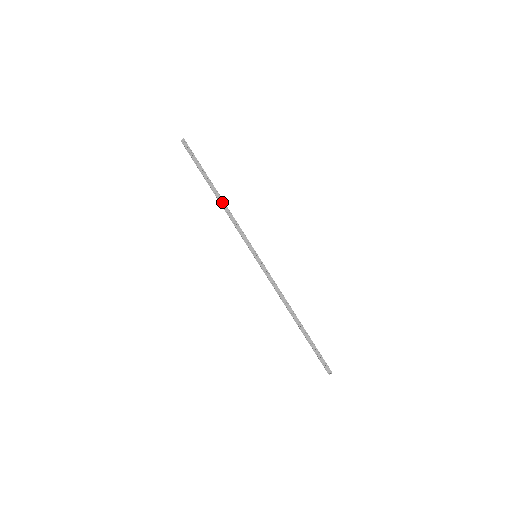
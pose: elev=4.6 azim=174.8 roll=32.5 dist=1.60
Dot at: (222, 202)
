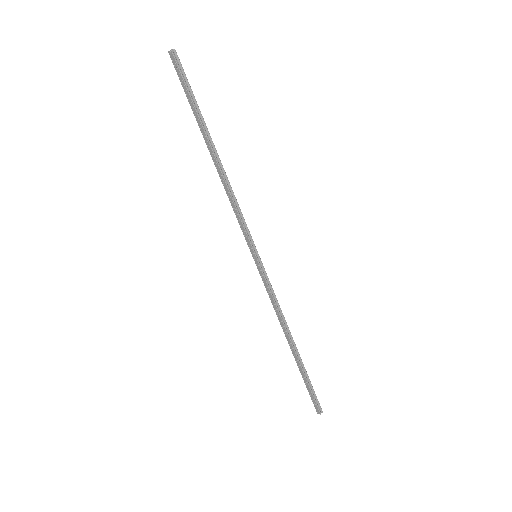
Dot at: (218, 170)
